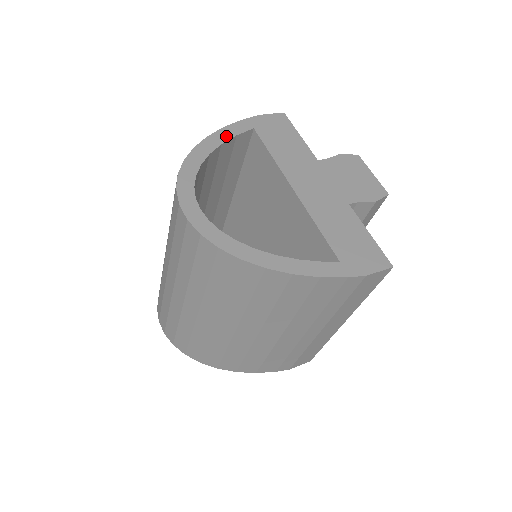
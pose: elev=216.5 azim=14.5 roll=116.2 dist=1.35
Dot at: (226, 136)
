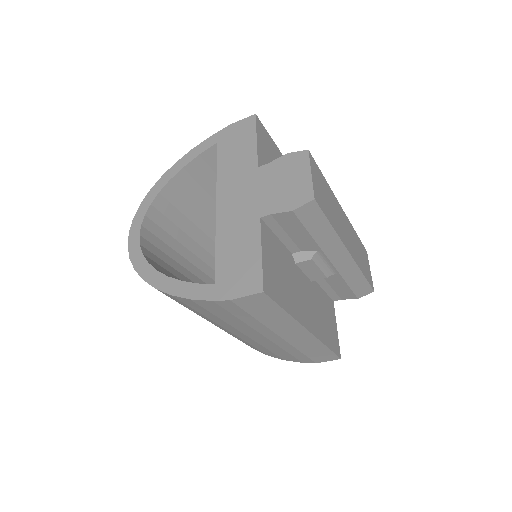
Dot at: (190, 158)
